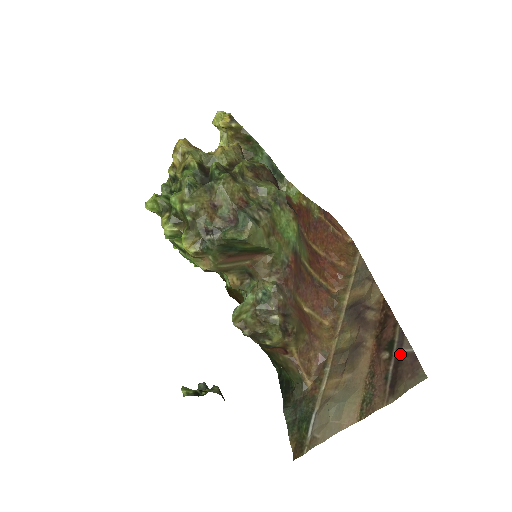
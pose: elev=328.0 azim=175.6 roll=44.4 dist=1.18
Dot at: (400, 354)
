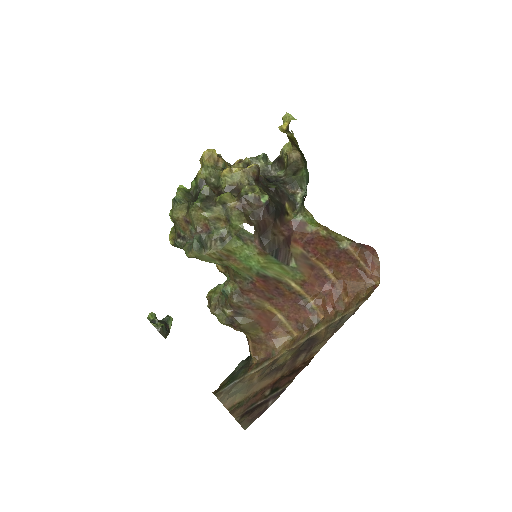
Dot at: (268, 401)
